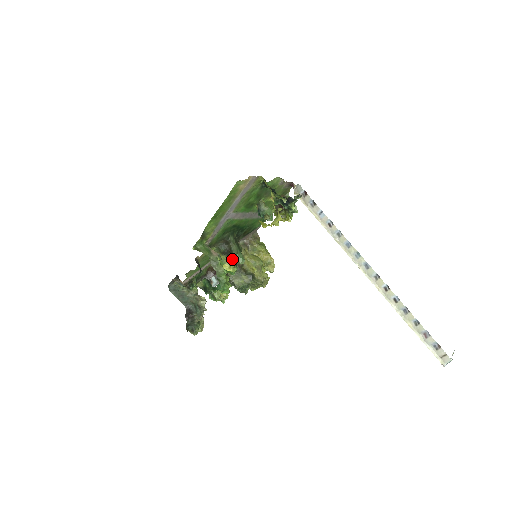
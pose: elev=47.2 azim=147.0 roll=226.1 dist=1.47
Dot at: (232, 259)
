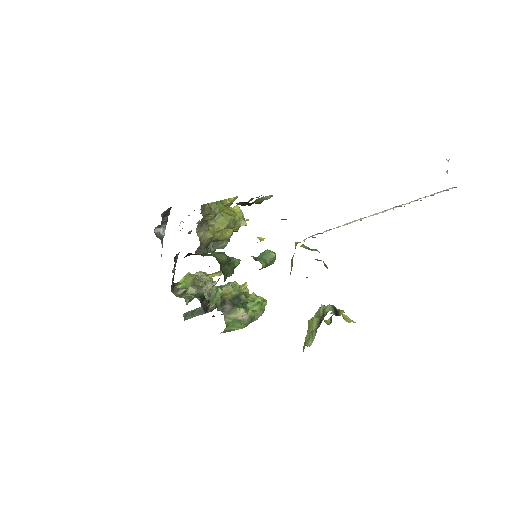
Dot at: occluded
